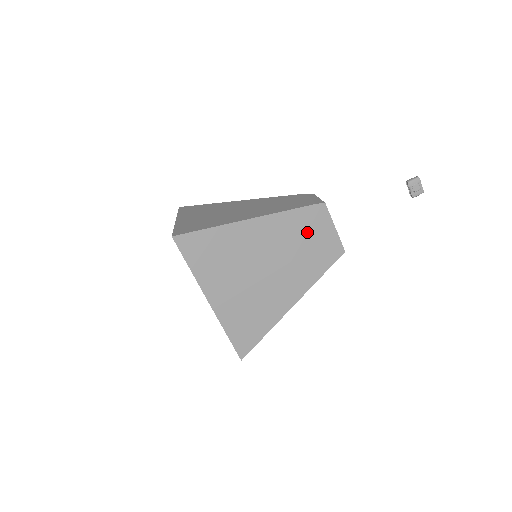
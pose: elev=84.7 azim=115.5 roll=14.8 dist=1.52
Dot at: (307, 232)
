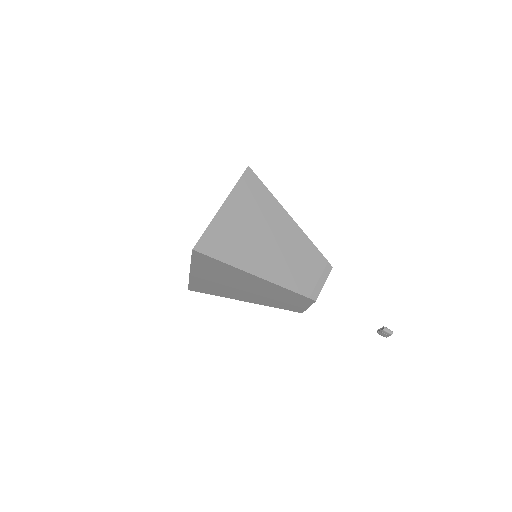
Dot at: (288, 298)
